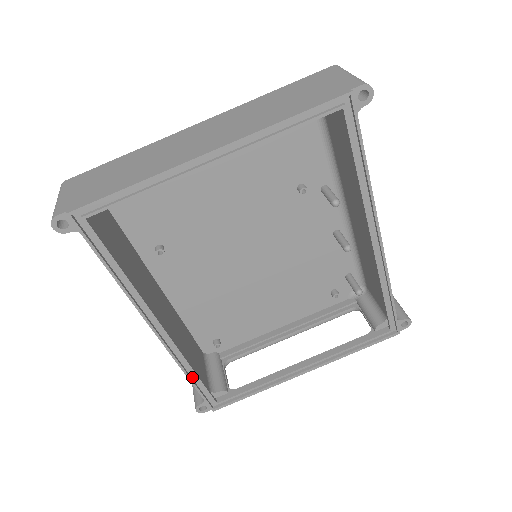
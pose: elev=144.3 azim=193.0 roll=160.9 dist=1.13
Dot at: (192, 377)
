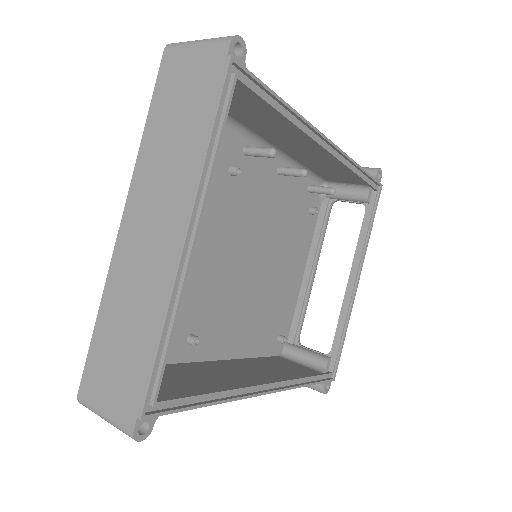
Dot at: (307, 382)
